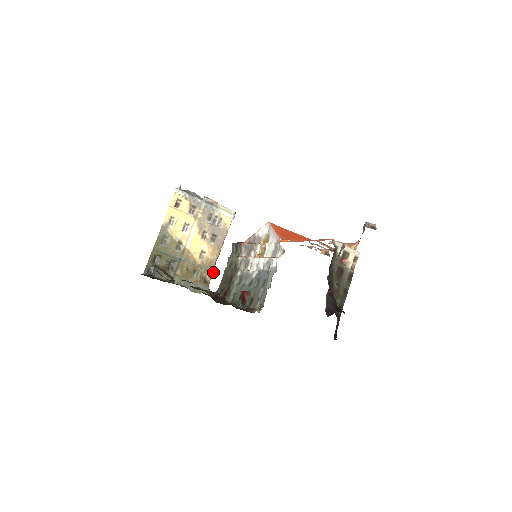
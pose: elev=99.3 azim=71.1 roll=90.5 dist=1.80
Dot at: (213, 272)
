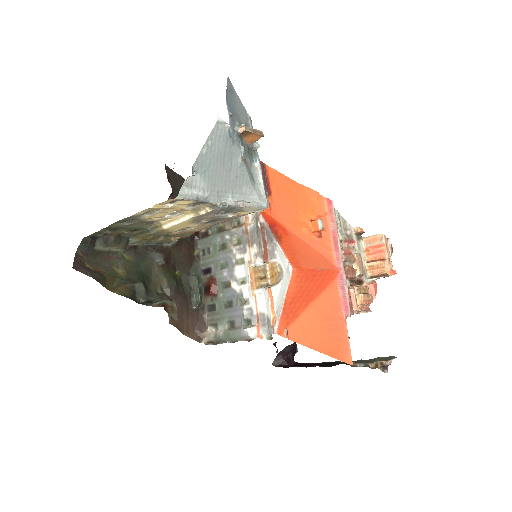
Dot at: (192, 233)
